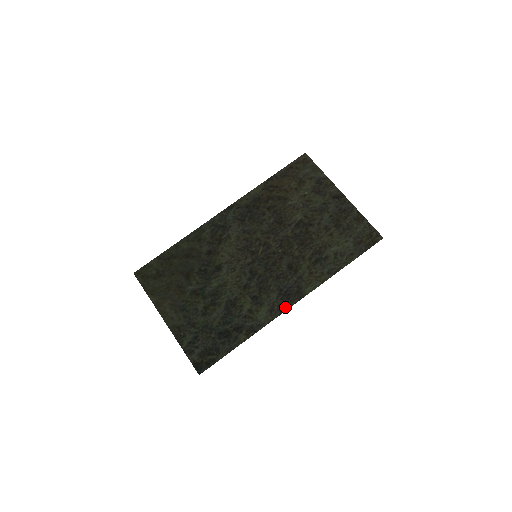
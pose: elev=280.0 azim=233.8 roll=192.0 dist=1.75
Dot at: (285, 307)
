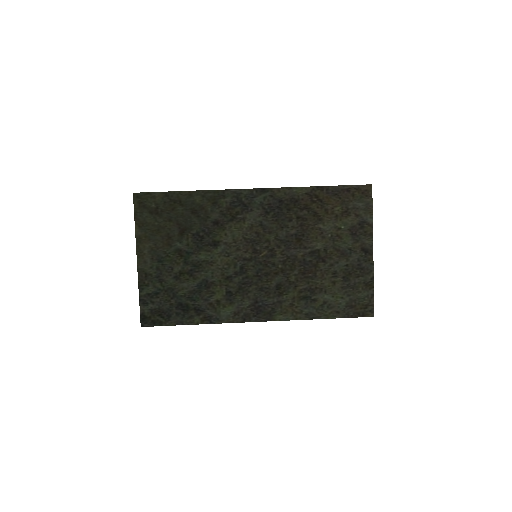
Dot at: (250, 319)
